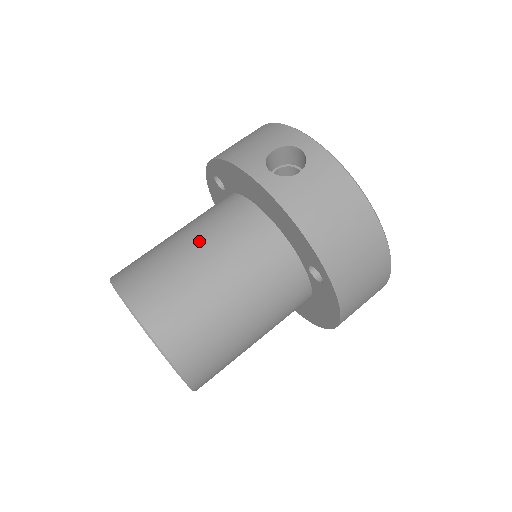
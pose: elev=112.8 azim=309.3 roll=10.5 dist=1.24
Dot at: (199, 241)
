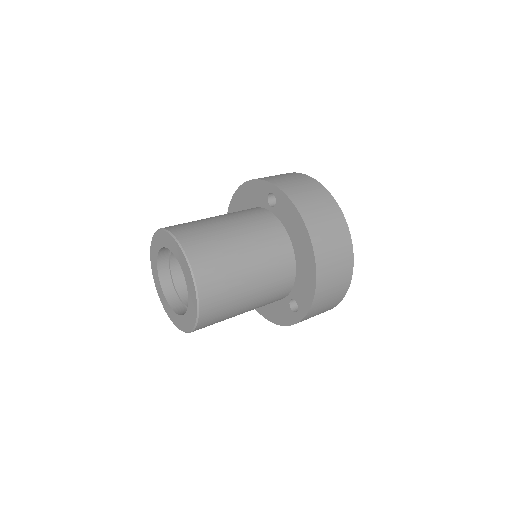
Dot at: occluded
